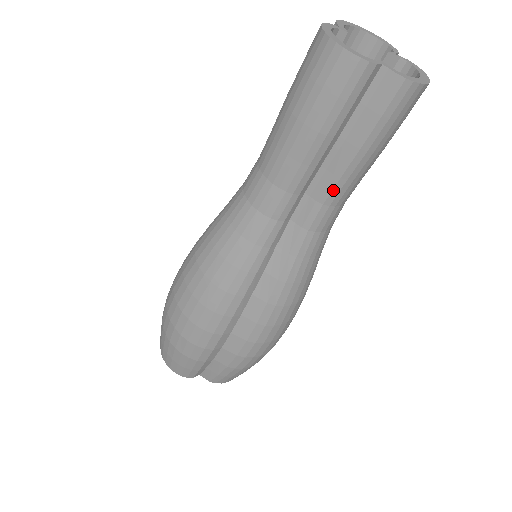
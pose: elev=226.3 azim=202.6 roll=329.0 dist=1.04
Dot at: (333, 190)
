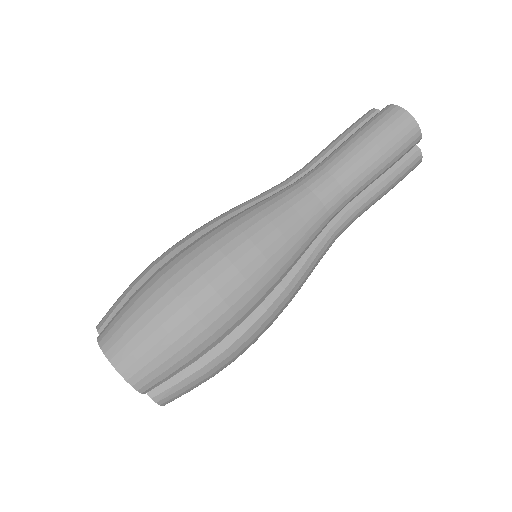
Dot at: (327, 158)
